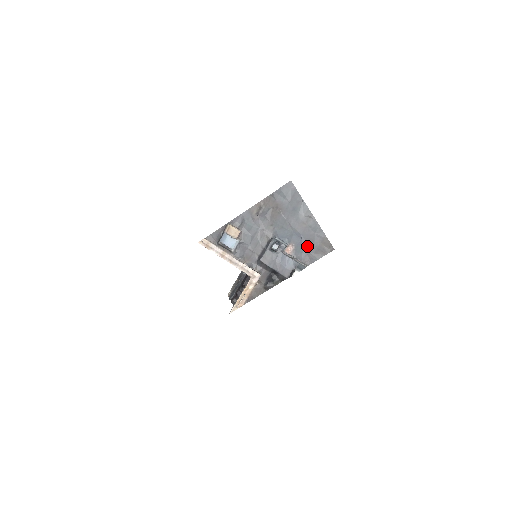
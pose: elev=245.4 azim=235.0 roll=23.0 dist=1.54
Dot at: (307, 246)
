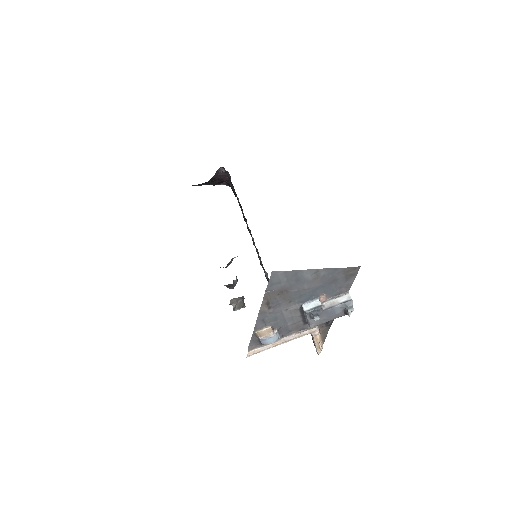
Dot at: (335, 285)
